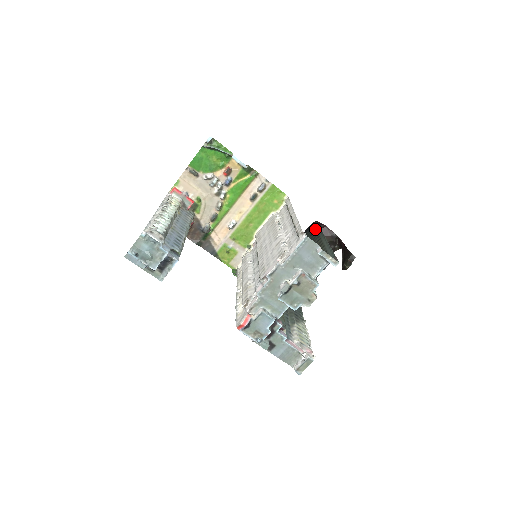
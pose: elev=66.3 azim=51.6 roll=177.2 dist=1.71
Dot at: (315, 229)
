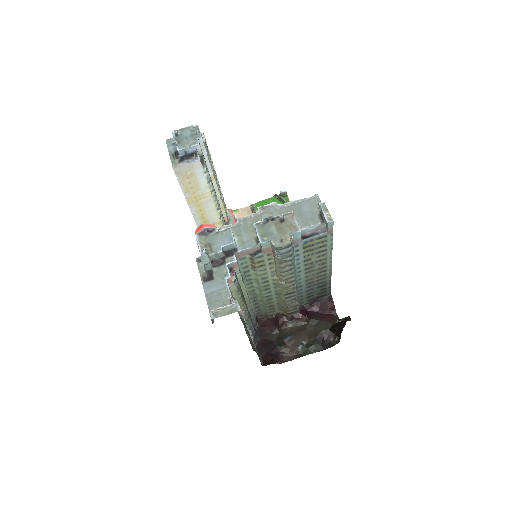
Dot at: (325, 285)
